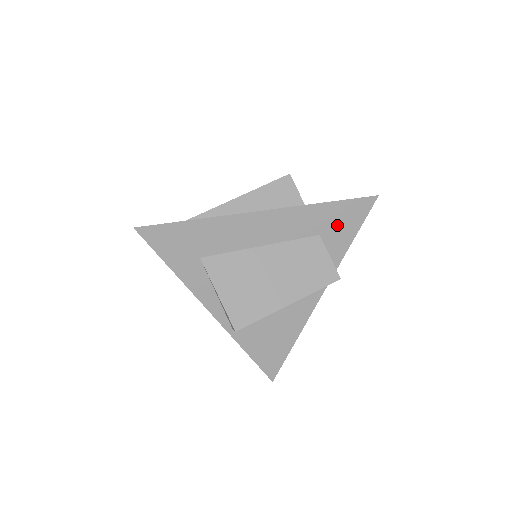
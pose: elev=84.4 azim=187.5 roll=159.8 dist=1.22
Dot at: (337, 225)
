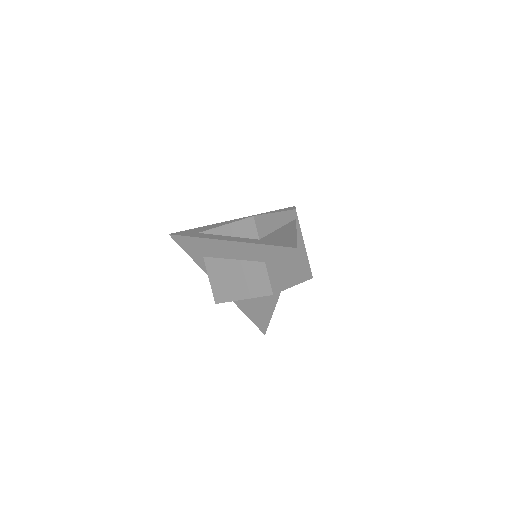
Dot at: (275, 259)
